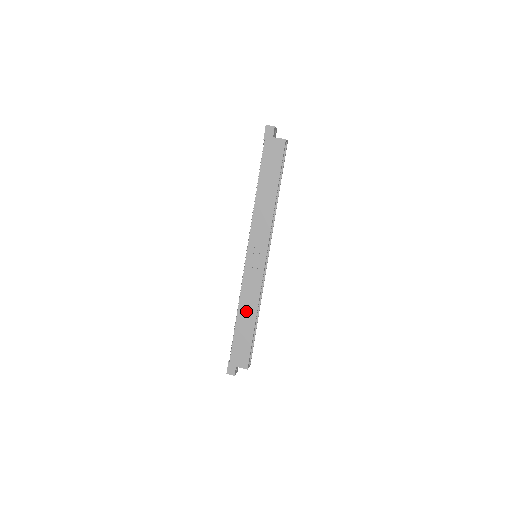
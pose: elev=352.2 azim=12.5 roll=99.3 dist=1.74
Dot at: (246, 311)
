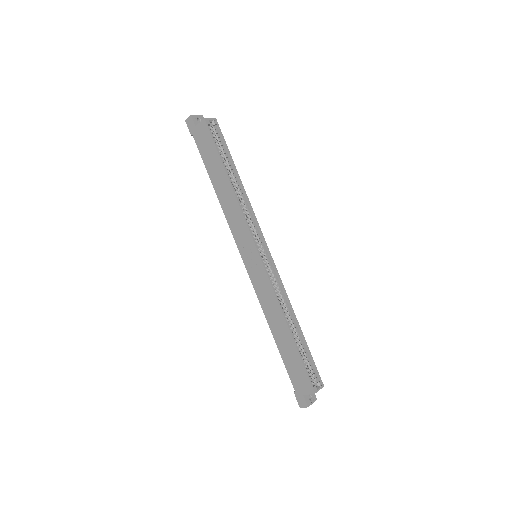
Dot at: (275, 323)
